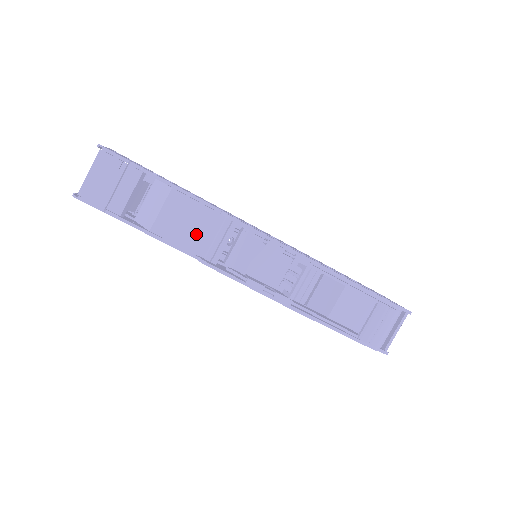
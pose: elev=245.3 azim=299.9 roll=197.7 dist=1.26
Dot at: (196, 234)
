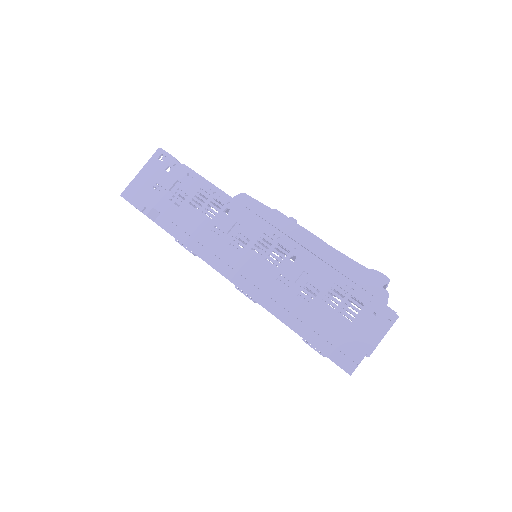
Dot at: occluded
